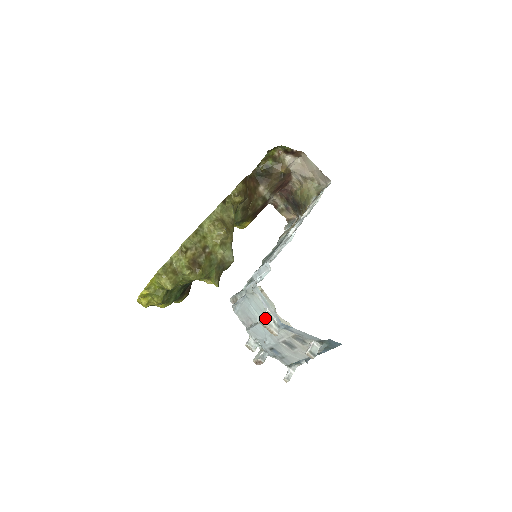
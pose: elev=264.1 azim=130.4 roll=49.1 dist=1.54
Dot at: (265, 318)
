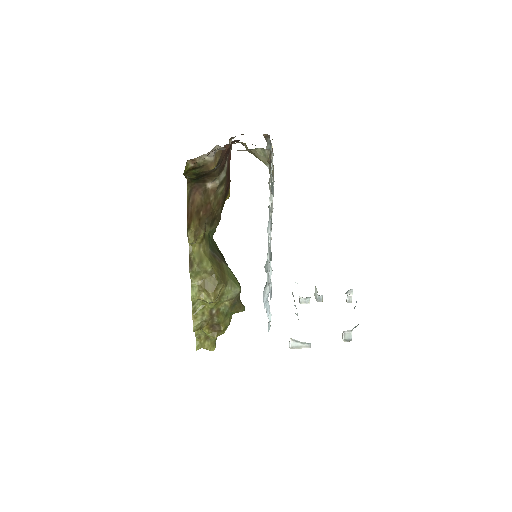
Dot at: (292, 345)
